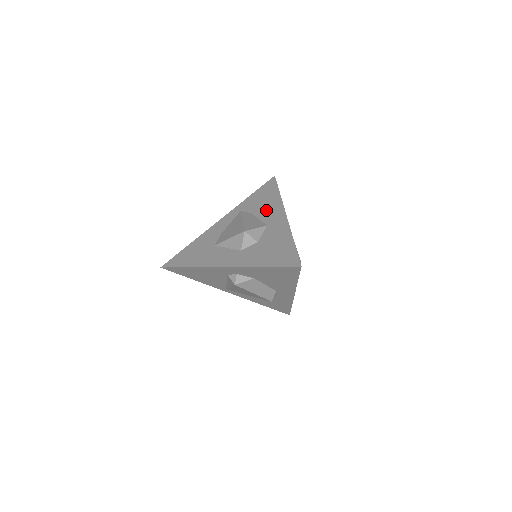
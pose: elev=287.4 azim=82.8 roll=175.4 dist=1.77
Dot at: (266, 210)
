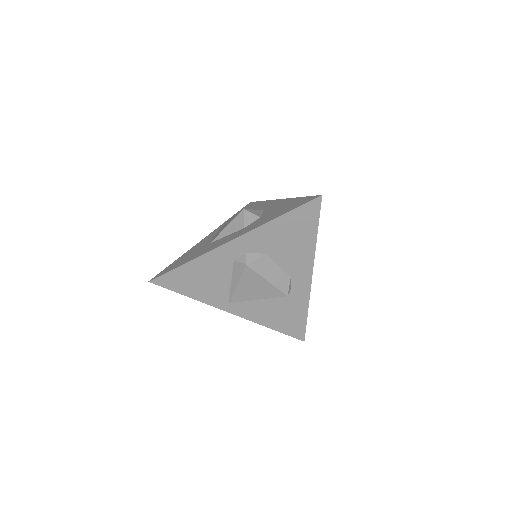
Dot at: (256, 209)
